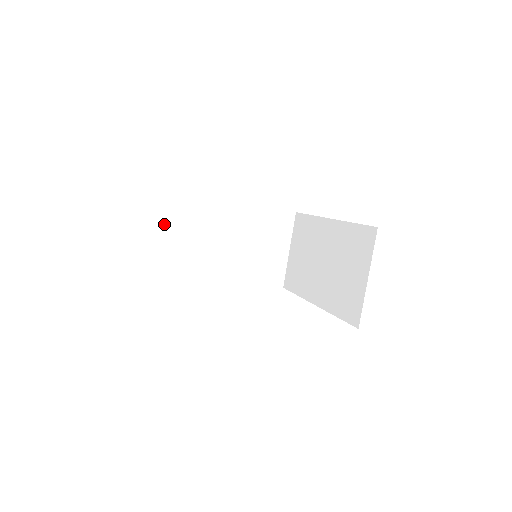
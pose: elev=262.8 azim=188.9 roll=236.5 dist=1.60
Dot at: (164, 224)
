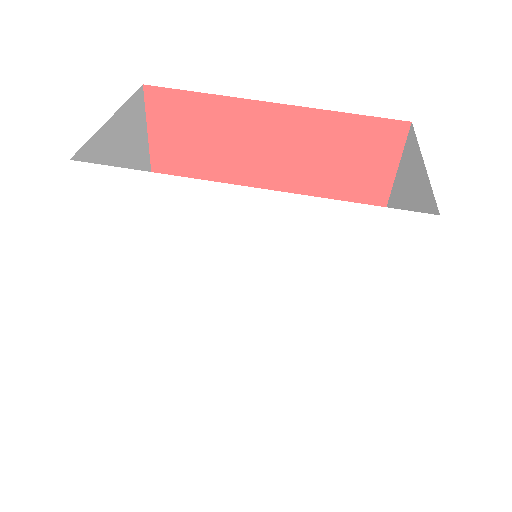
Dot at: occluded
